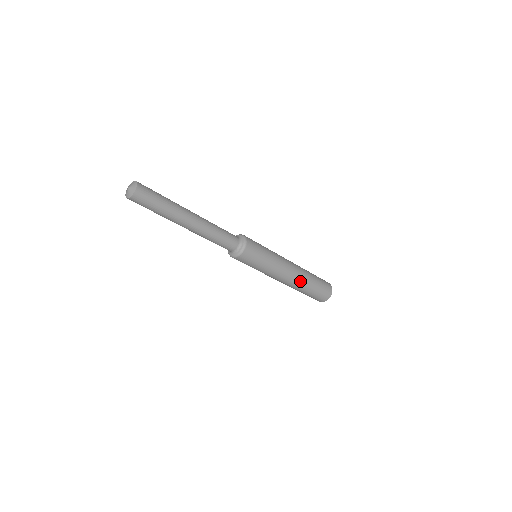
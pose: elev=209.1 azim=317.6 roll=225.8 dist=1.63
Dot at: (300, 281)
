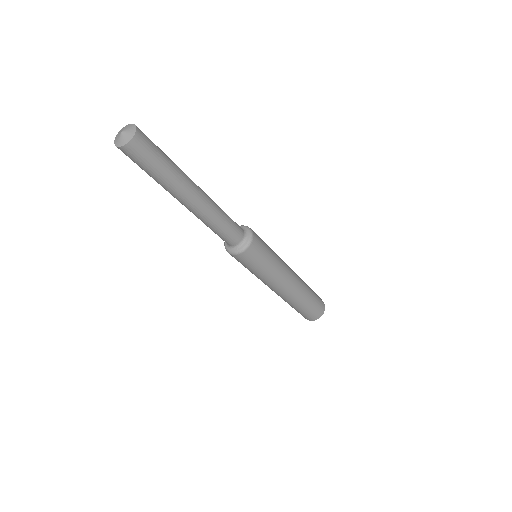
Dot at: (301, 282)
